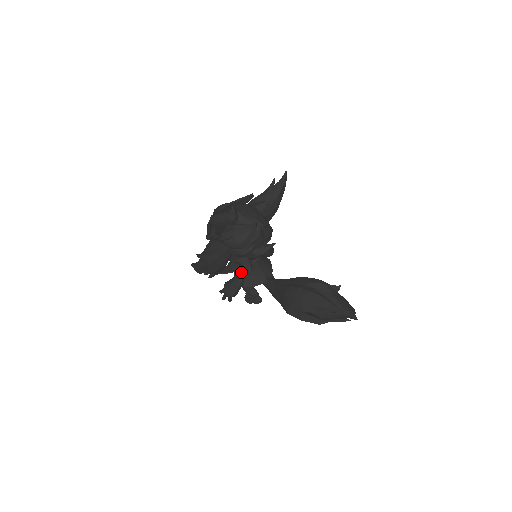
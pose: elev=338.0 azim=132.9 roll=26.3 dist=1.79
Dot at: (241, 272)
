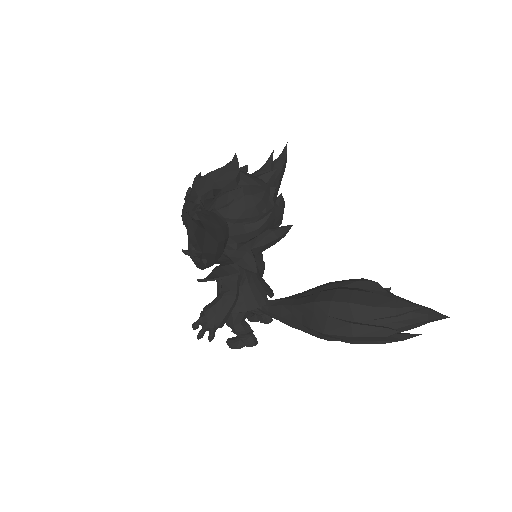
Dot at: (234, 282)
